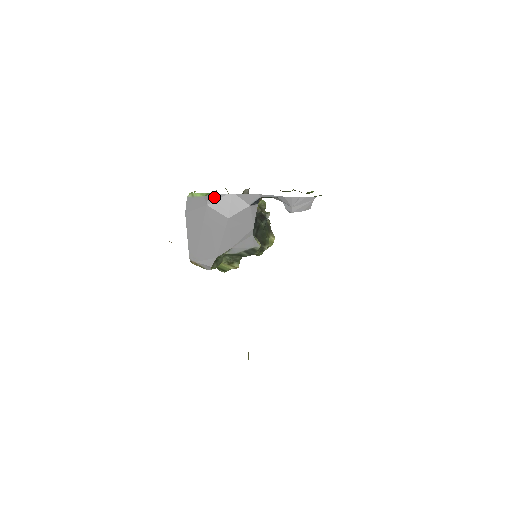
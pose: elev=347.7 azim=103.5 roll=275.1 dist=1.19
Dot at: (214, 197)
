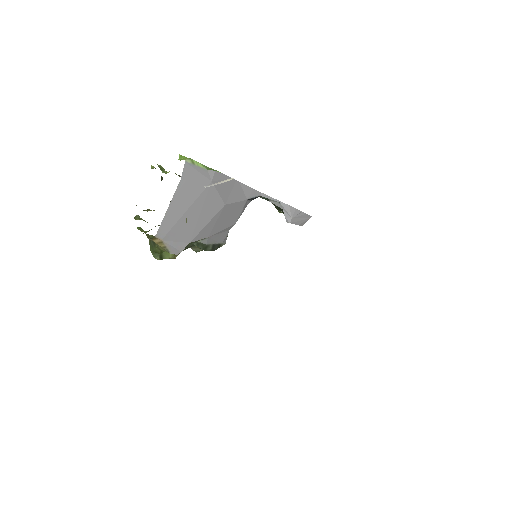
Dot at: (220, 176)
